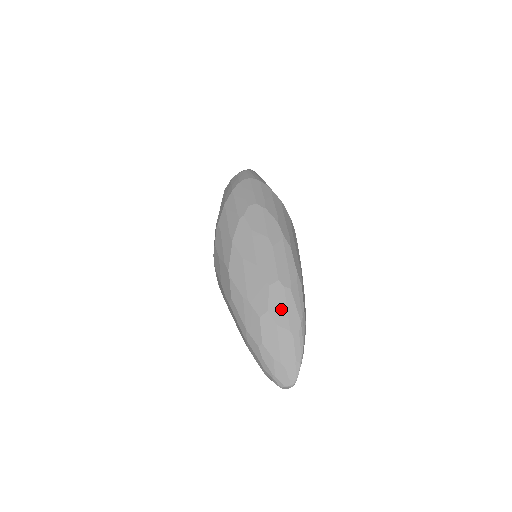
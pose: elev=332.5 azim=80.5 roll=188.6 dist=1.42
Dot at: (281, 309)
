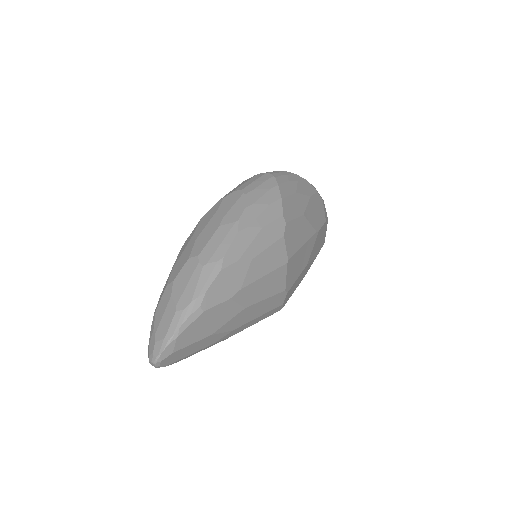
Dot at: (183, 282)
